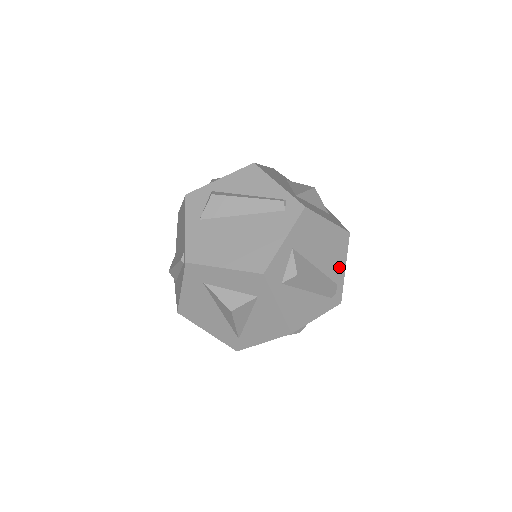
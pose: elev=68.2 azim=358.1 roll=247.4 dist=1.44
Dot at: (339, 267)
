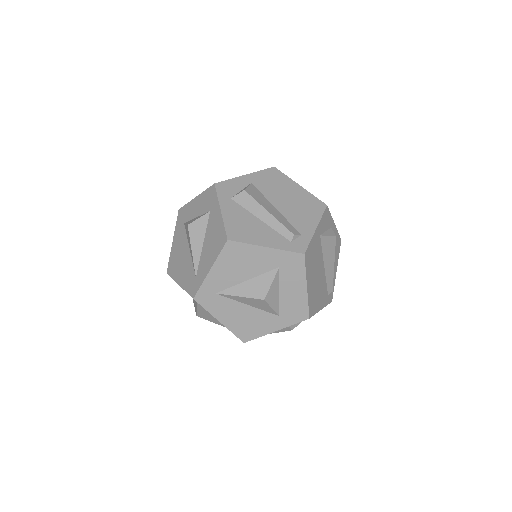
Dot at: (307, 223)
